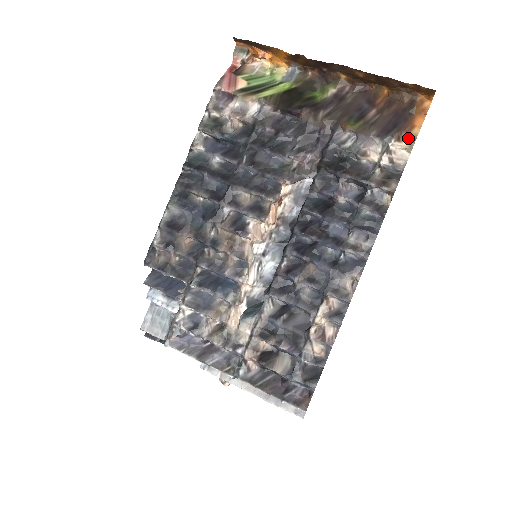
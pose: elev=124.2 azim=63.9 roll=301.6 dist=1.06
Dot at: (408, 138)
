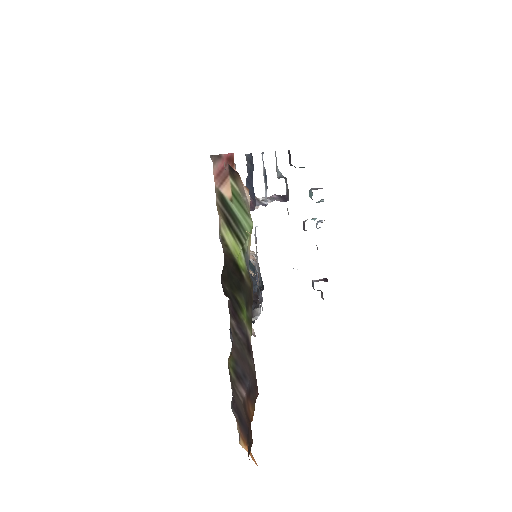
Dot at: (239, 431)
